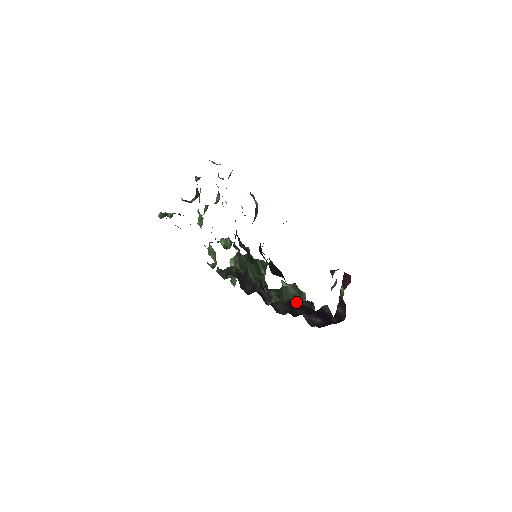
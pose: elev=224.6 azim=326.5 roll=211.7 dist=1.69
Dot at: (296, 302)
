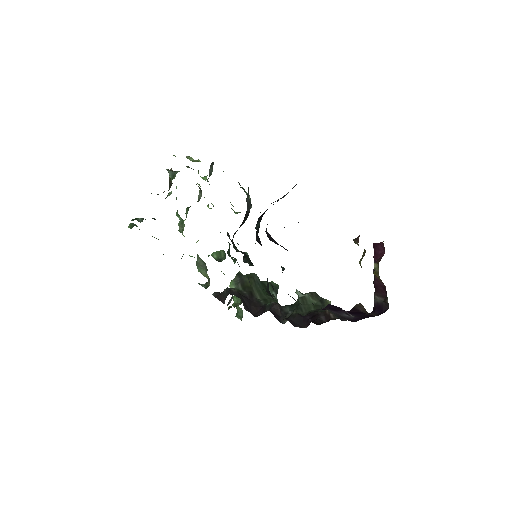
Dot at: (319, 311)
